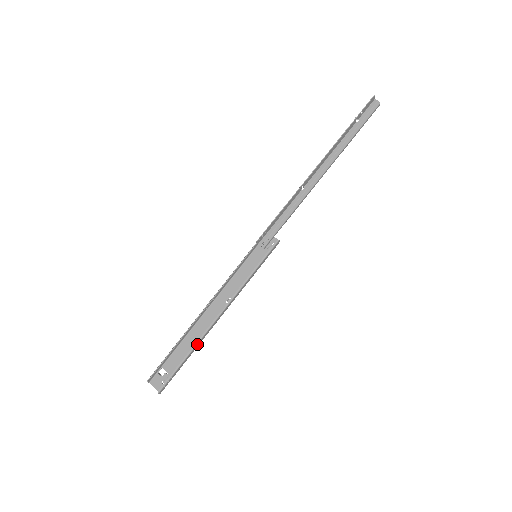
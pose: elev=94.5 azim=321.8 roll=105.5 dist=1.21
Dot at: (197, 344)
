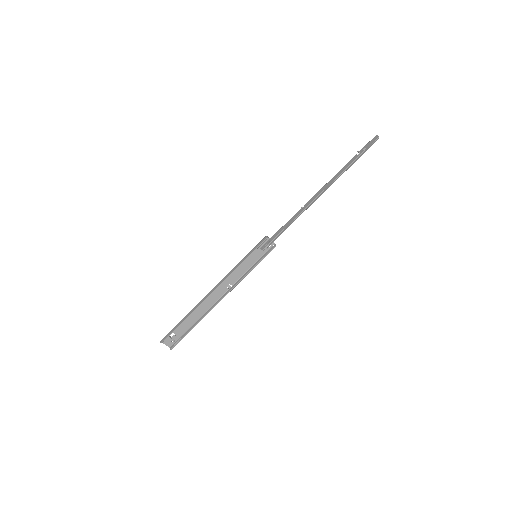
Dot at: occluded
